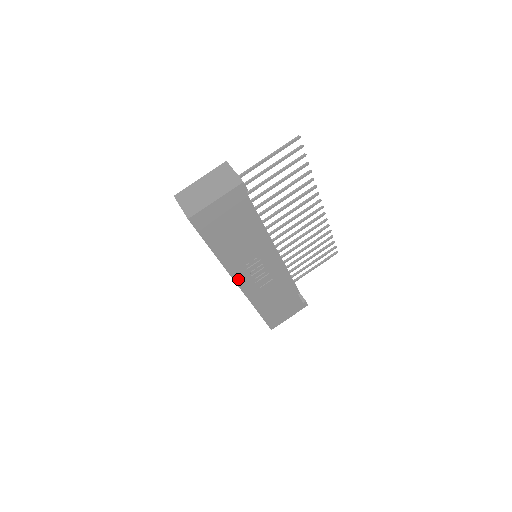
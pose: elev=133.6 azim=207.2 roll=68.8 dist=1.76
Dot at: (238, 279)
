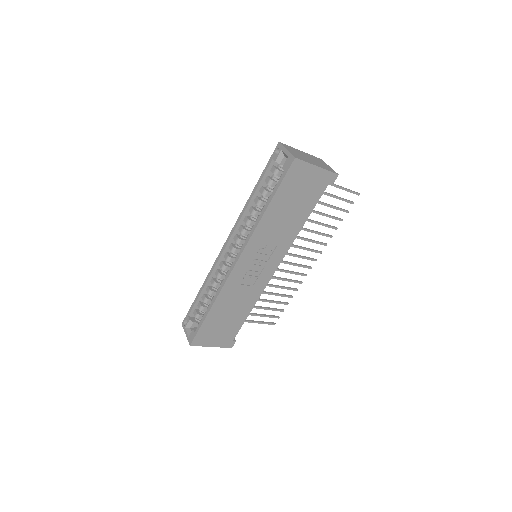
Dot at: (244, 255)
